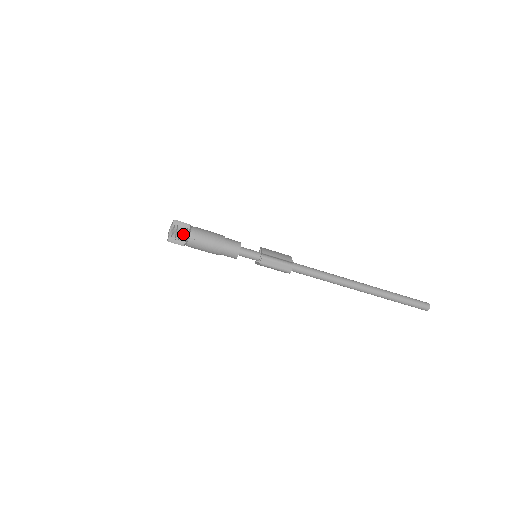
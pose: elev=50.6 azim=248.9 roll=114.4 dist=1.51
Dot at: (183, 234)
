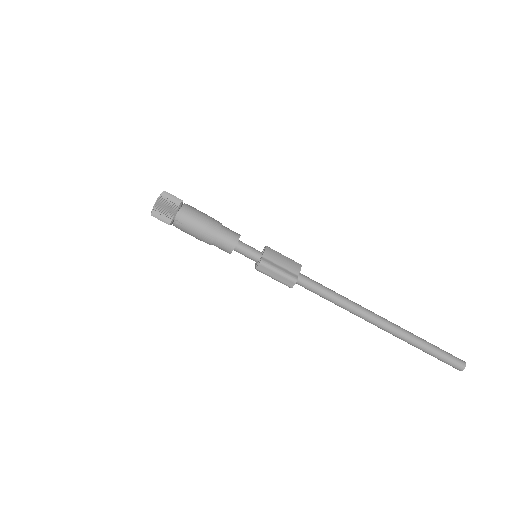
Dot at: (168, 214)
